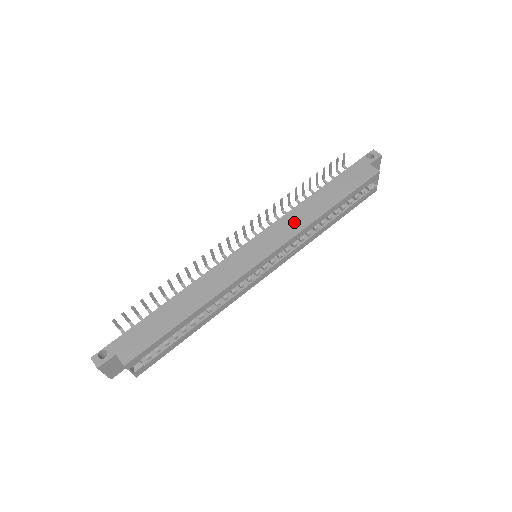
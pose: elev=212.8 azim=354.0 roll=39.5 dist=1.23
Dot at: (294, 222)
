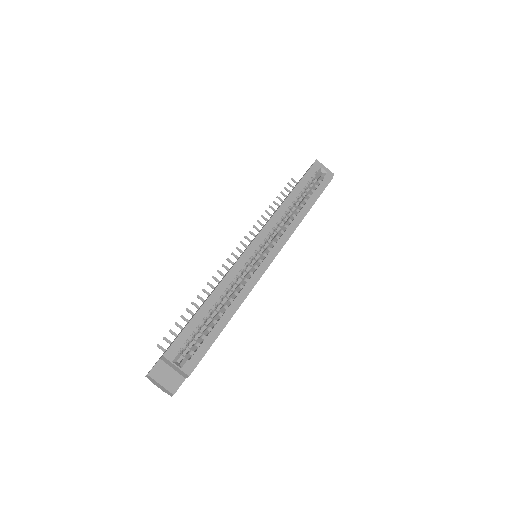
Dot at: occluded
